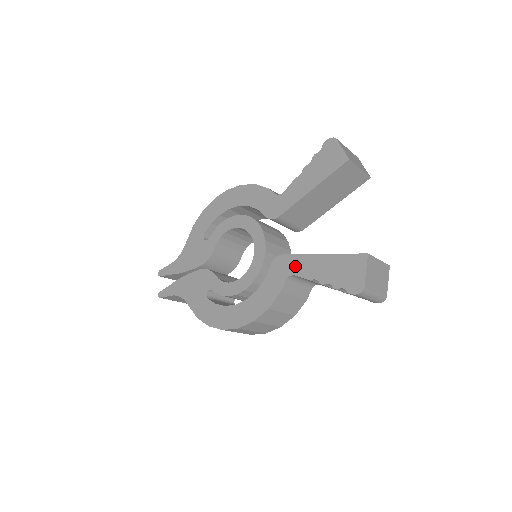
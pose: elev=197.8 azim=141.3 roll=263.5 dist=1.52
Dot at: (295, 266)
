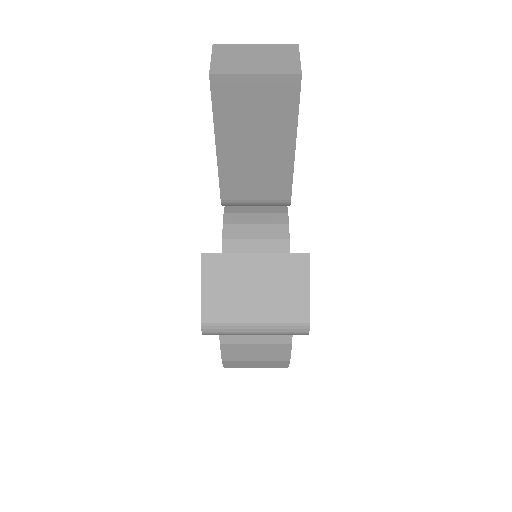
Dot at: occluded
